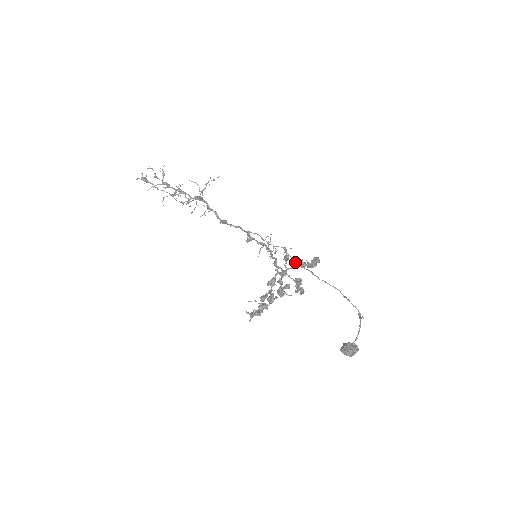
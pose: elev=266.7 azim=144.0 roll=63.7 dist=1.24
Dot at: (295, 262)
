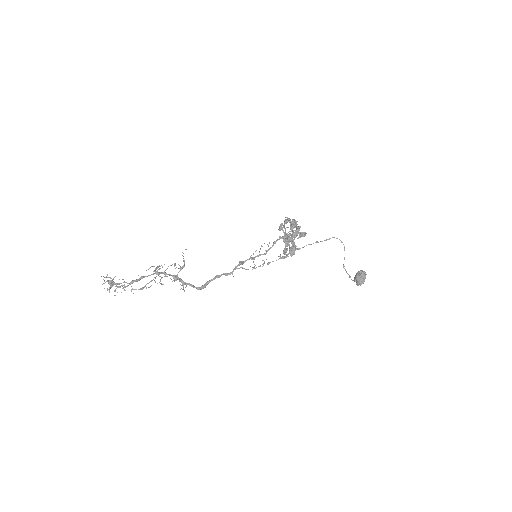
Dot at: occluded
